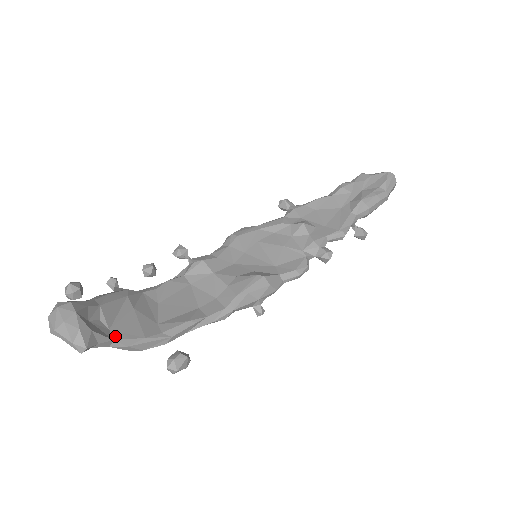
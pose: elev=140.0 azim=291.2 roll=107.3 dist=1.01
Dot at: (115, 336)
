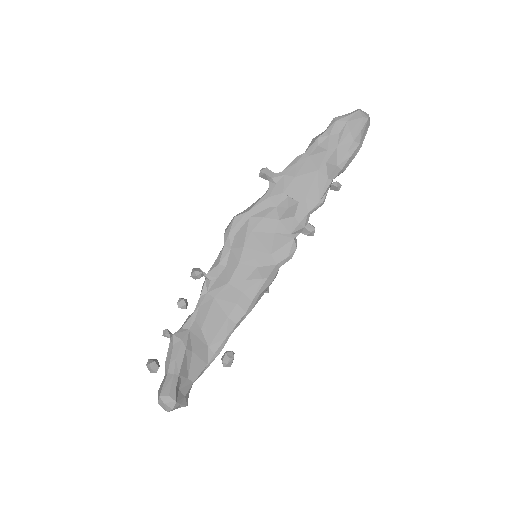
Dot at: (193, 379)
